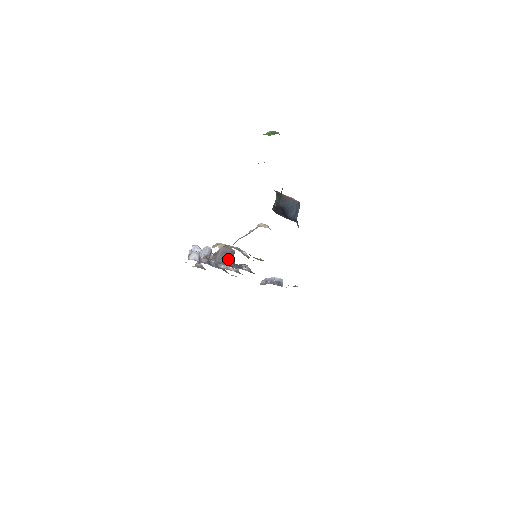
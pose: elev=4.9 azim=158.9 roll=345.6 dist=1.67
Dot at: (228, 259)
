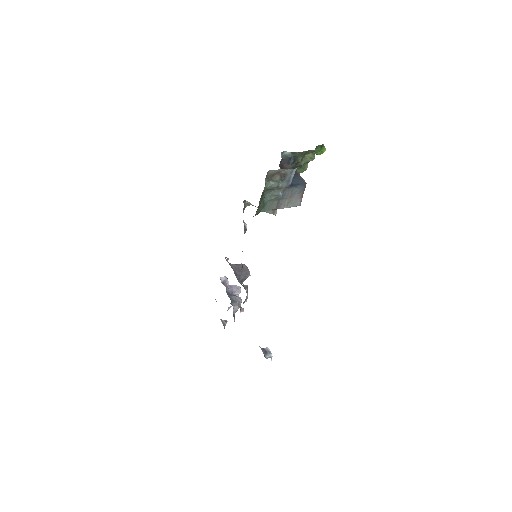
Dot at: (239, 271)
